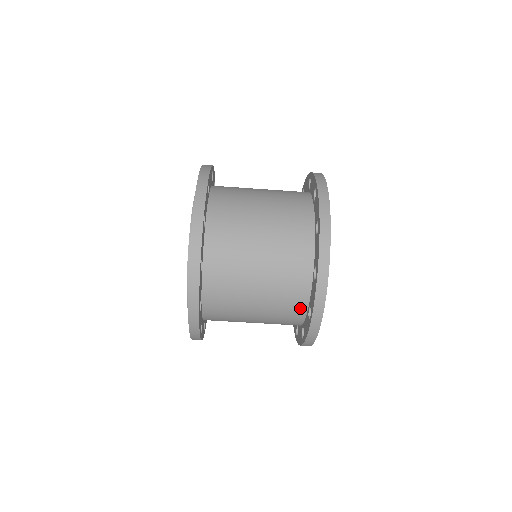
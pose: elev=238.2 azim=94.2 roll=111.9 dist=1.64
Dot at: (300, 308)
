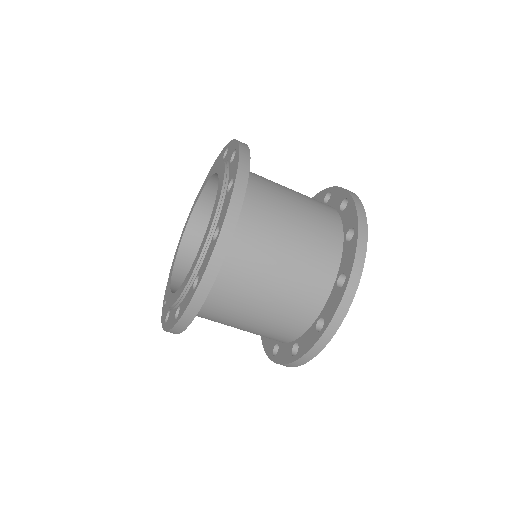
Dot at: (307, 318)
